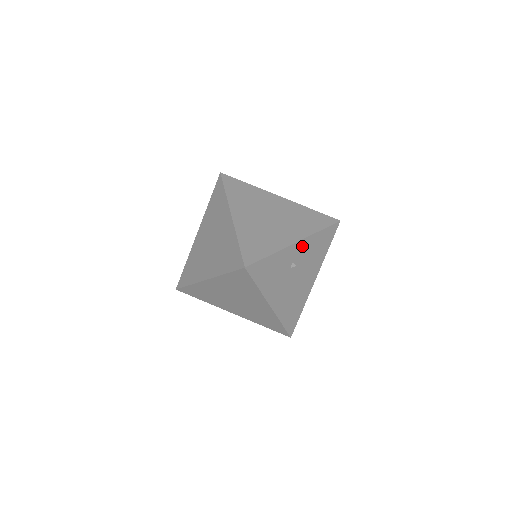
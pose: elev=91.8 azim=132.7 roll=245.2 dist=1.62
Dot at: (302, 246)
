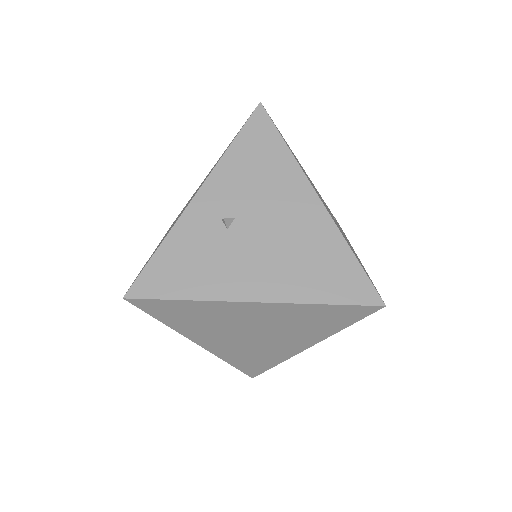
Dot at: (215, 190)
